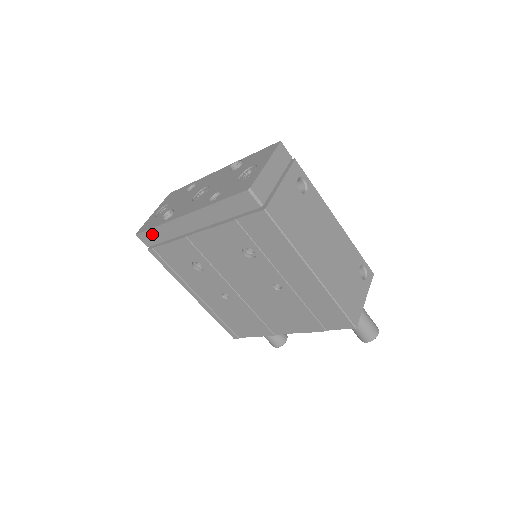
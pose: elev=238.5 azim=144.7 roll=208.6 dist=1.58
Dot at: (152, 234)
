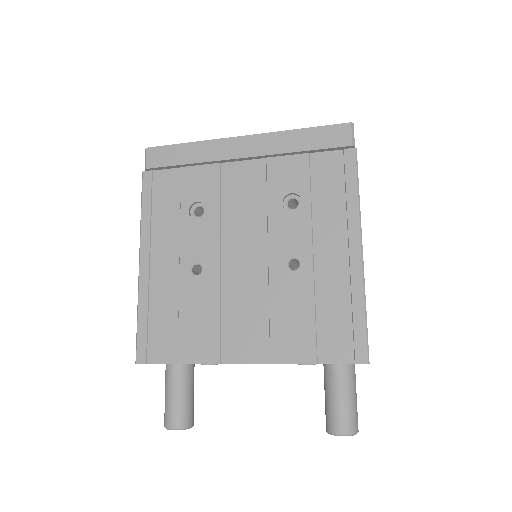
Dot at: (173, 151)
